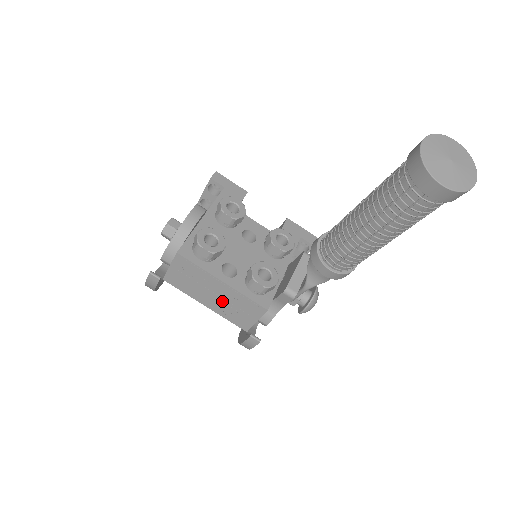
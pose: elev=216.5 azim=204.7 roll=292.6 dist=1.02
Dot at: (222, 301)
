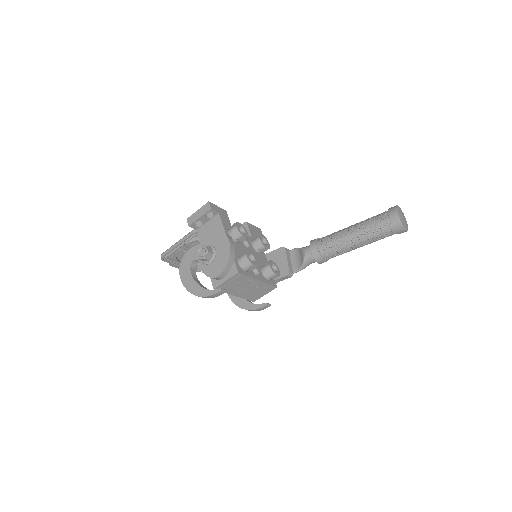
Dot at: (250, 290)
